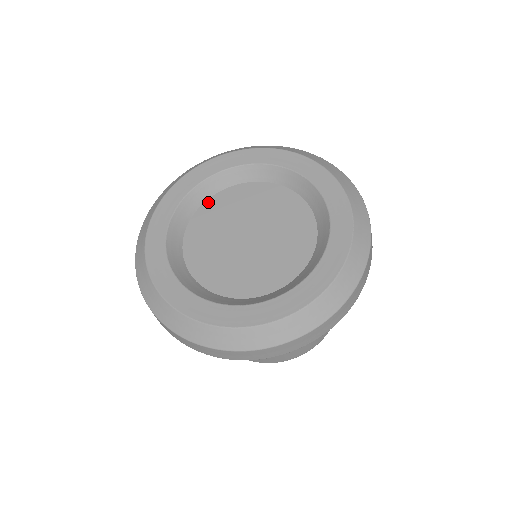
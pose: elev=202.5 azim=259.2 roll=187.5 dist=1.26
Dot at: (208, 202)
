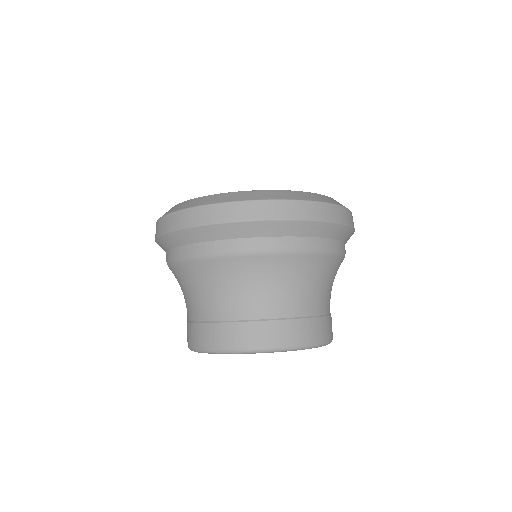
Dot at: occluded
